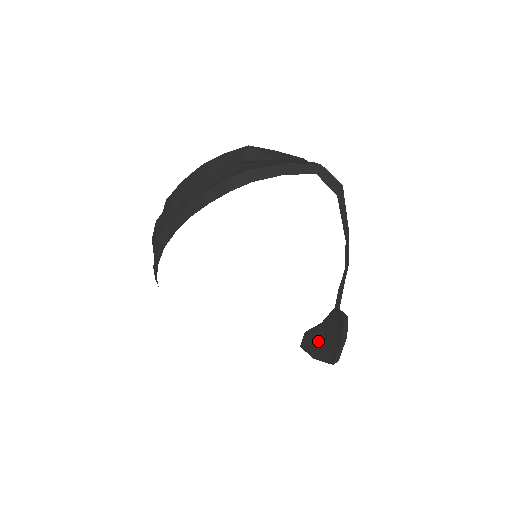
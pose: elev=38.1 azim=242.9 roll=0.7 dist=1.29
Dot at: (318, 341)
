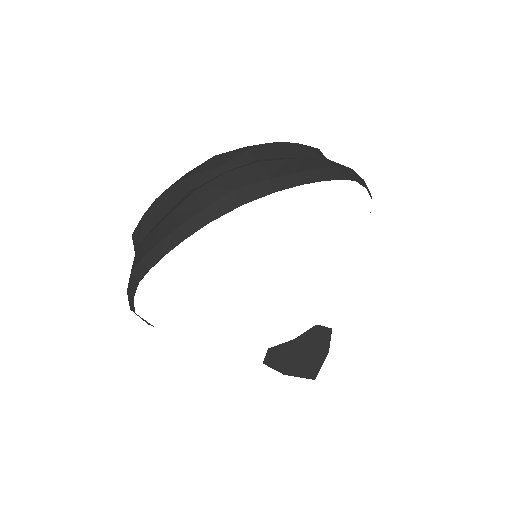
Dot at: (291, 357)
